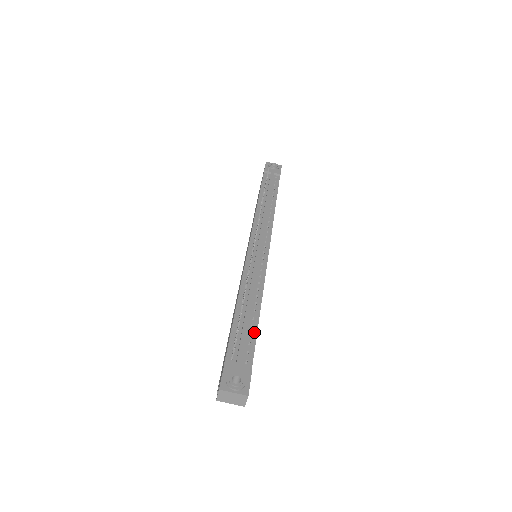
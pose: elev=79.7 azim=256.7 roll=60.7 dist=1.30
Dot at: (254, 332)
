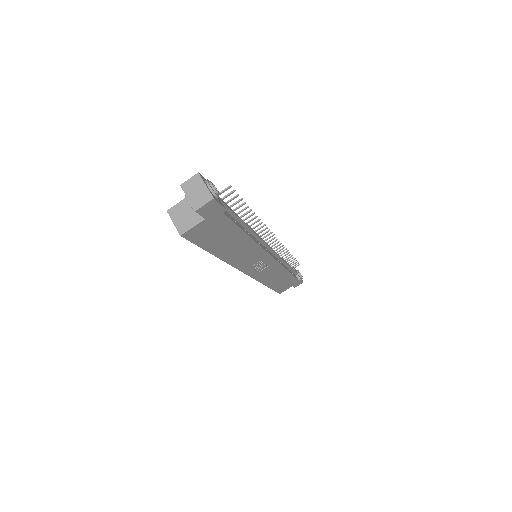
Dot at: (238, 224)
